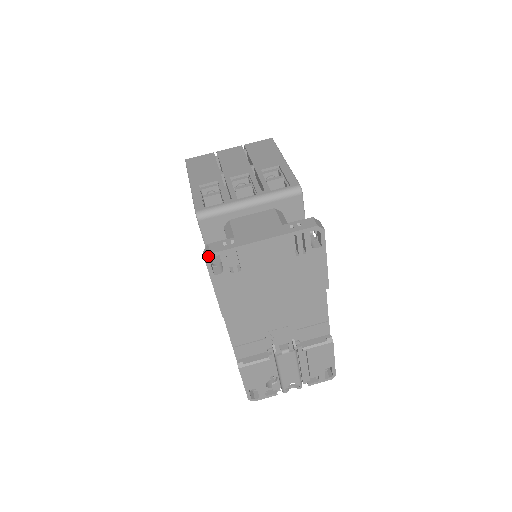
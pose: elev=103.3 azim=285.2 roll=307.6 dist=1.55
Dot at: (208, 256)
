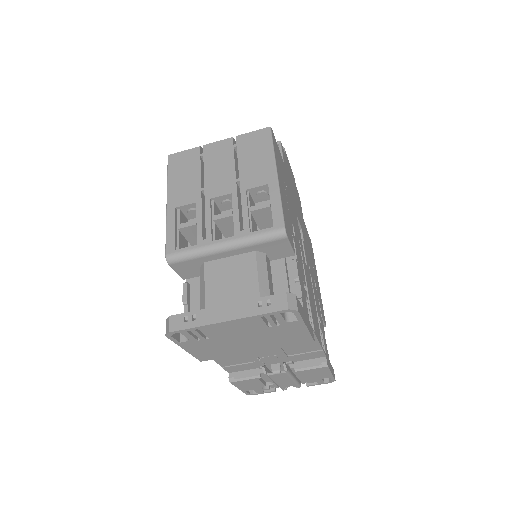
Dot at: (167, 333)
